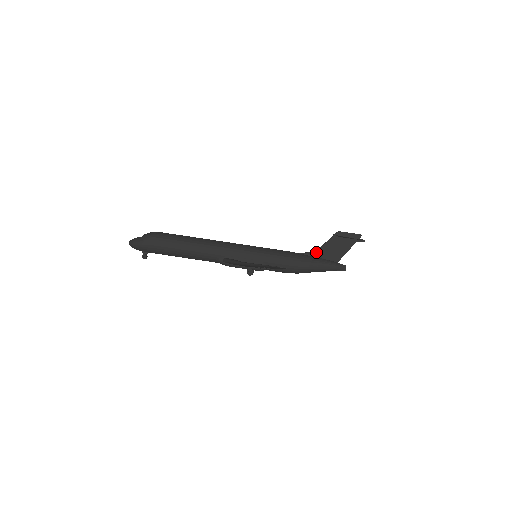
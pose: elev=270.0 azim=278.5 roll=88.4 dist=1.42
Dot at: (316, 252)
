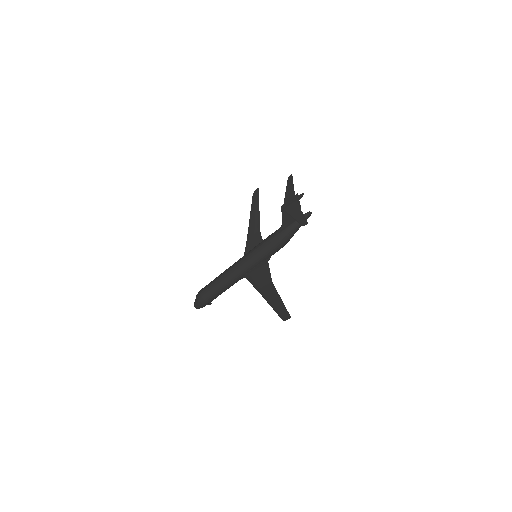
Dot at: (284, 226)
